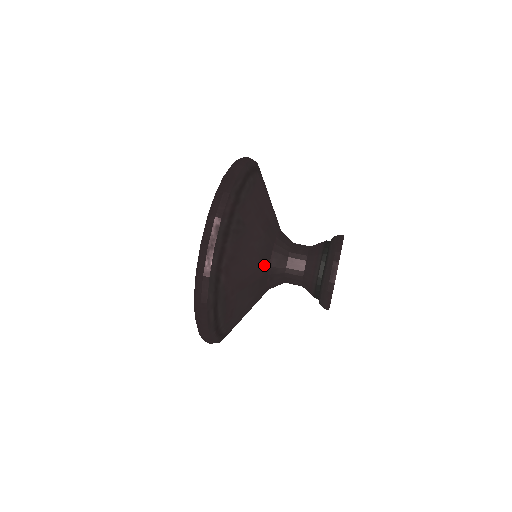
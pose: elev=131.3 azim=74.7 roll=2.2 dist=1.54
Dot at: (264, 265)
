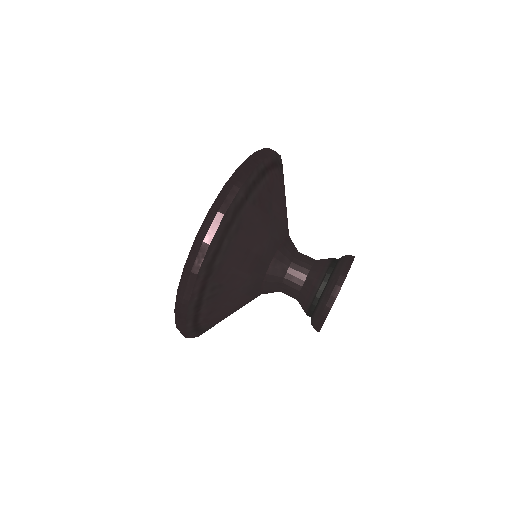
Dot at: (253, 294)
